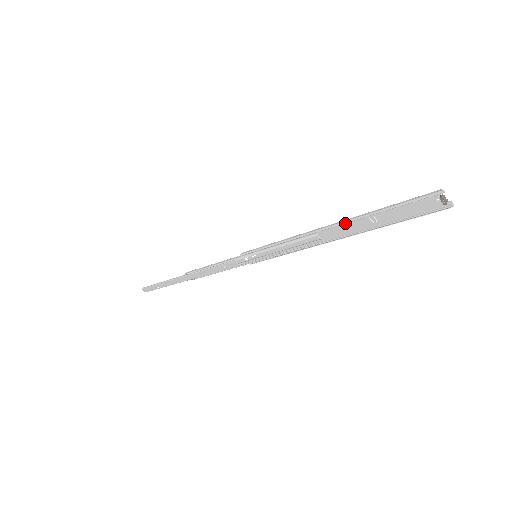
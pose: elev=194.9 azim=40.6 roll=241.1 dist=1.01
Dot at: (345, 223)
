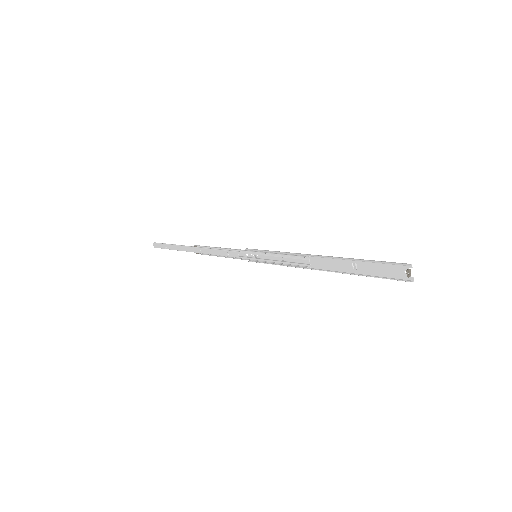
Dot at: (334, 259)
